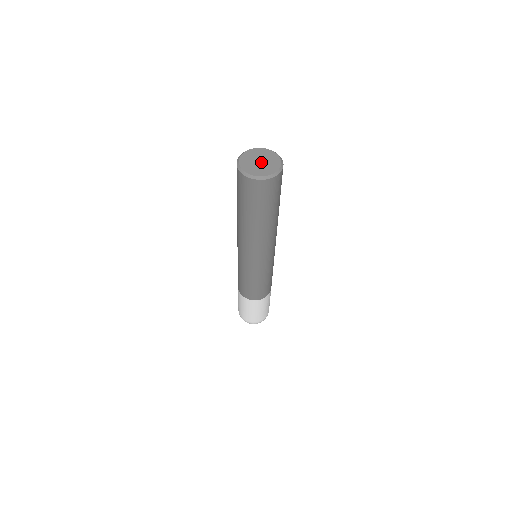
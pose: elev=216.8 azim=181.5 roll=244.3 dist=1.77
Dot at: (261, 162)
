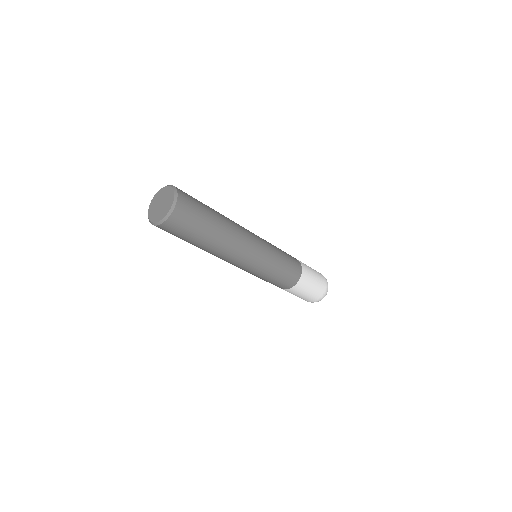
Dot at: (161, 204)
